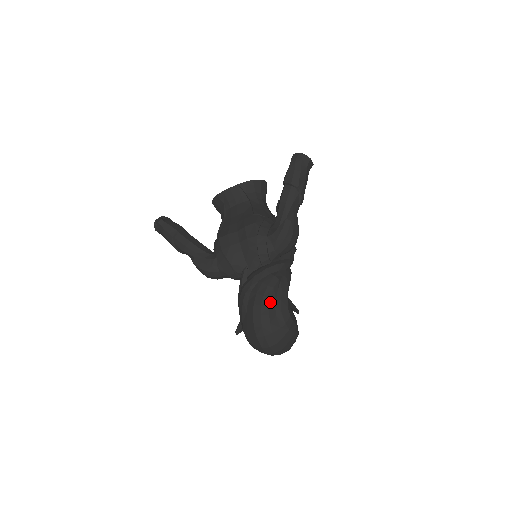
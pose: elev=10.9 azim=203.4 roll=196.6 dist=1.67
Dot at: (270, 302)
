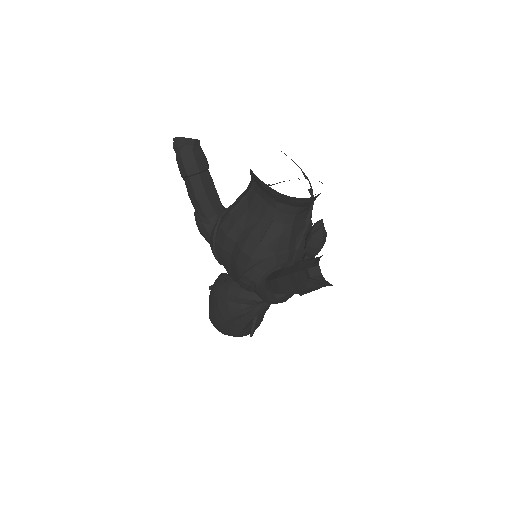
Dot at: (225, 323)
